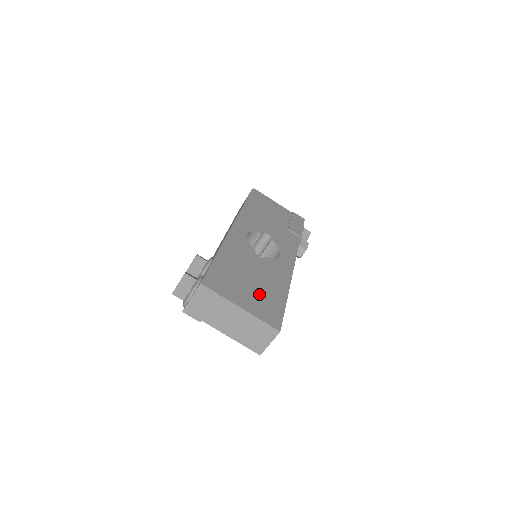
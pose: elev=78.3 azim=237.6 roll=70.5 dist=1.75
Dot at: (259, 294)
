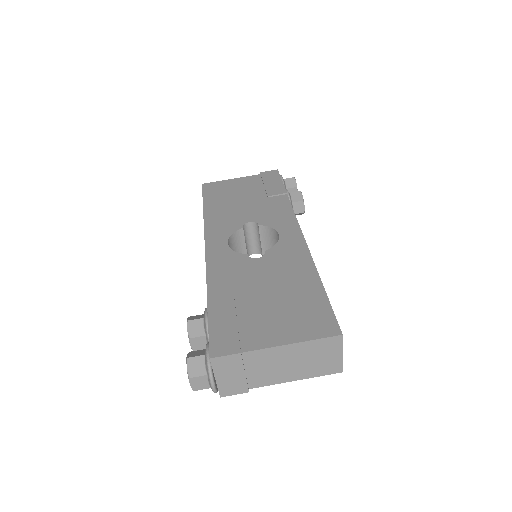
Dot at: (286, 307)
